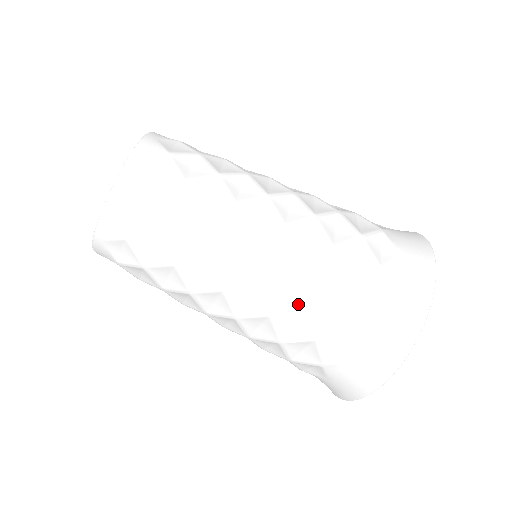
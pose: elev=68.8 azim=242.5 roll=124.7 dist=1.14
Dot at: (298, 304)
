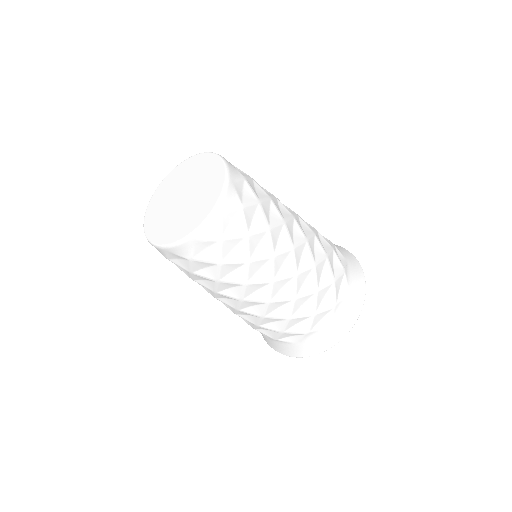
Dot at: (311, 292)
